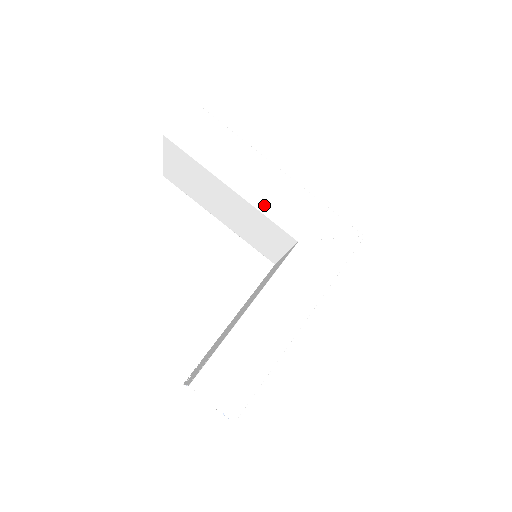
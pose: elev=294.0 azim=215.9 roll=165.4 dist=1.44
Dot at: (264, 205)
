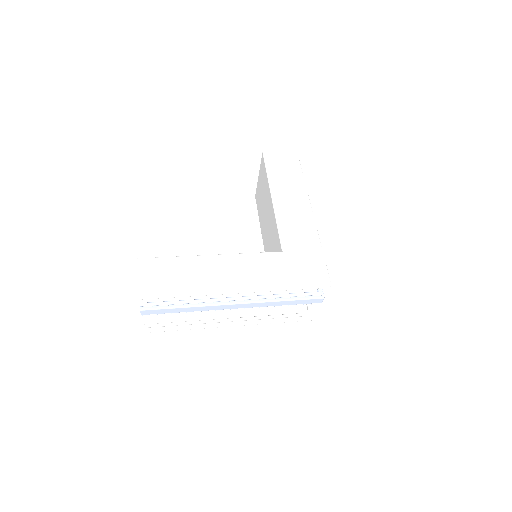
Dot at: (282, 219)
